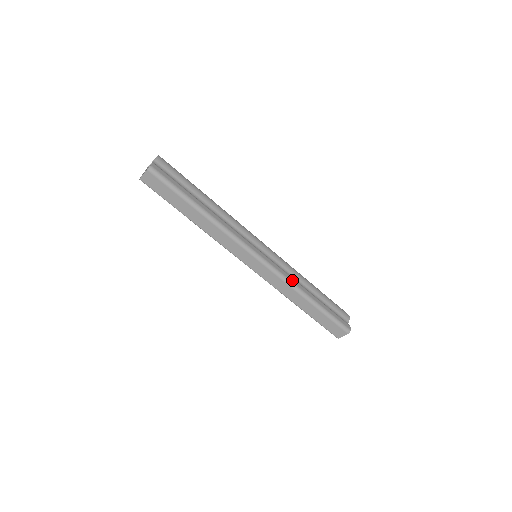
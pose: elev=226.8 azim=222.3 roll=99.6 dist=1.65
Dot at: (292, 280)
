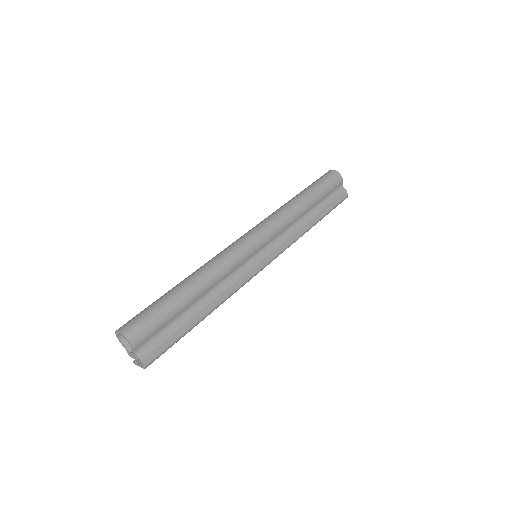
Dot at: (295, 237)
